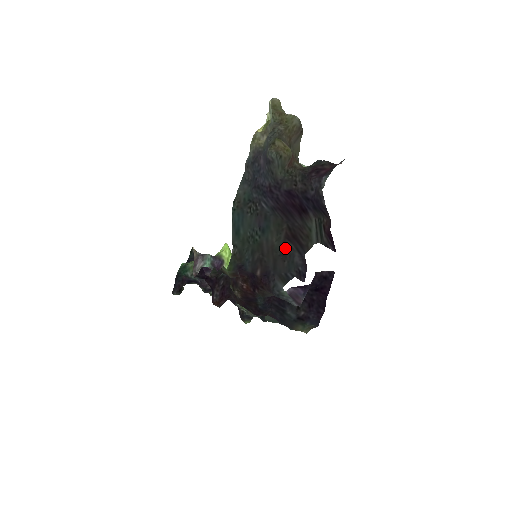
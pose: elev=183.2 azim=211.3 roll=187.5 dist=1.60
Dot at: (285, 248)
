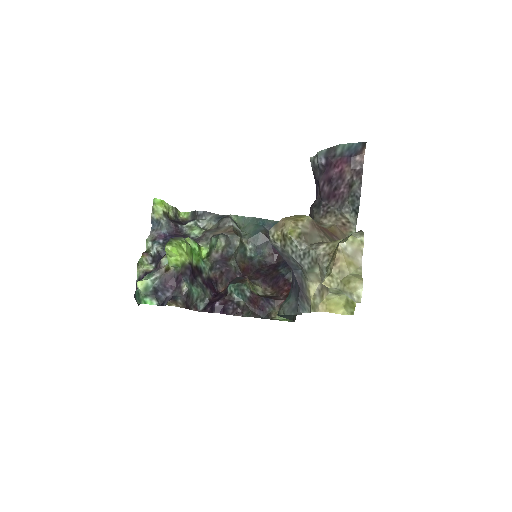
Dot at: occluded
